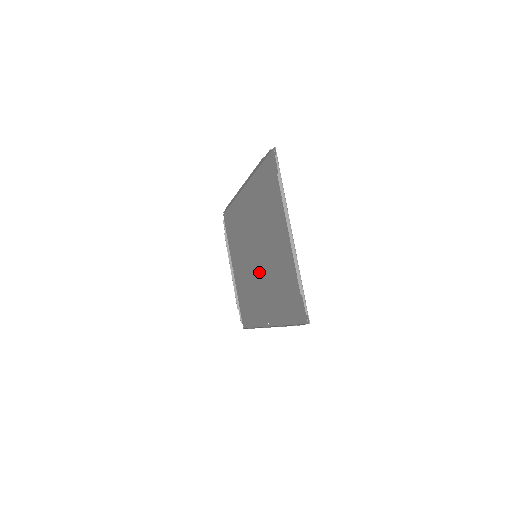
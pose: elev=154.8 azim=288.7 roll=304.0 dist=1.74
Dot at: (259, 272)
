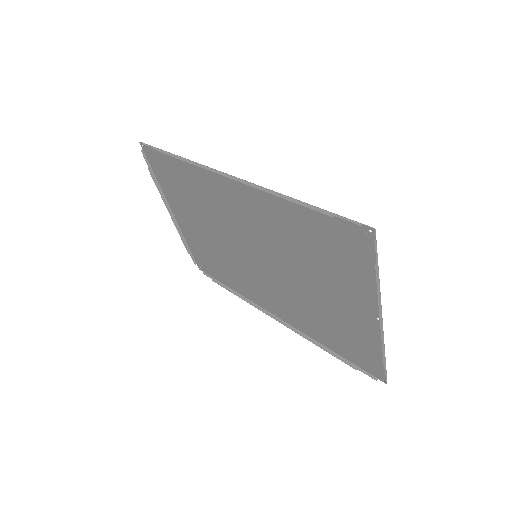
Dot at: (263, 273)
